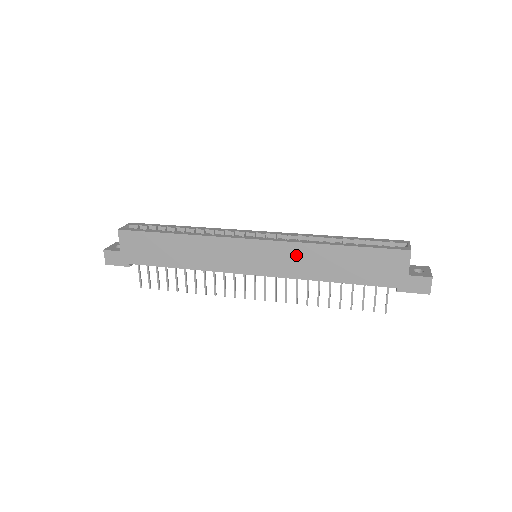
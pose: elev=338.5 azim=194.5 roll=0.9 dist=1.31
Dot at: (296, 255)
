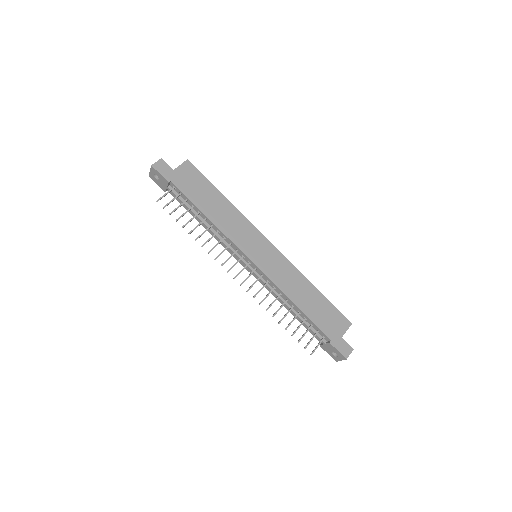
Dot at: (288, 272)
